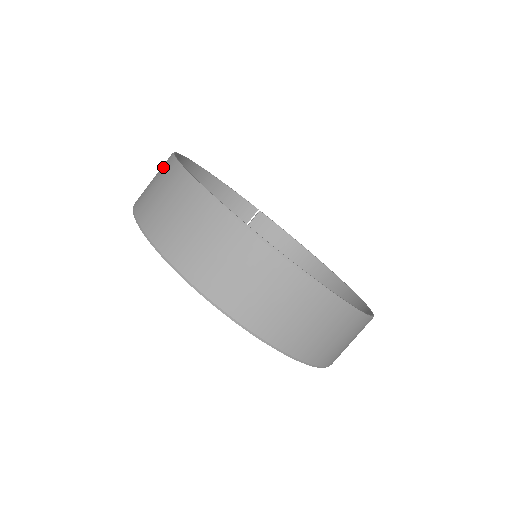
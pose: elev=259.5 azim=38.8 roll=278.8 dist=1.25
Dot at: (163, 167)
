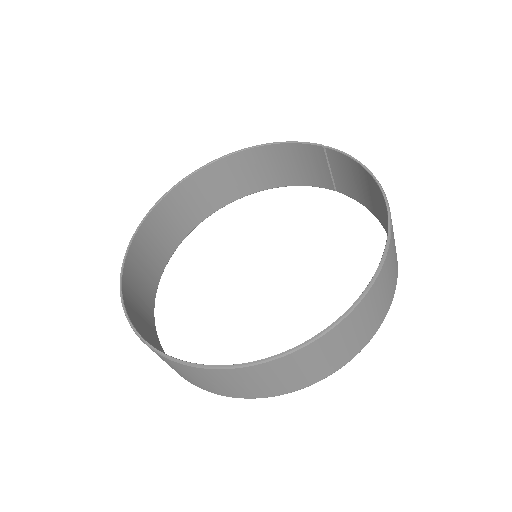
Dot at: (157, 218)
